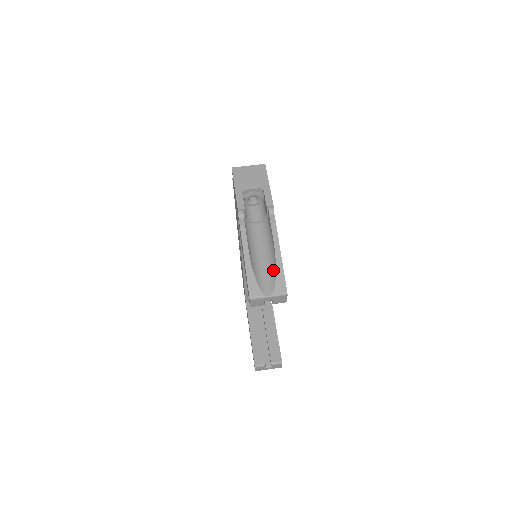
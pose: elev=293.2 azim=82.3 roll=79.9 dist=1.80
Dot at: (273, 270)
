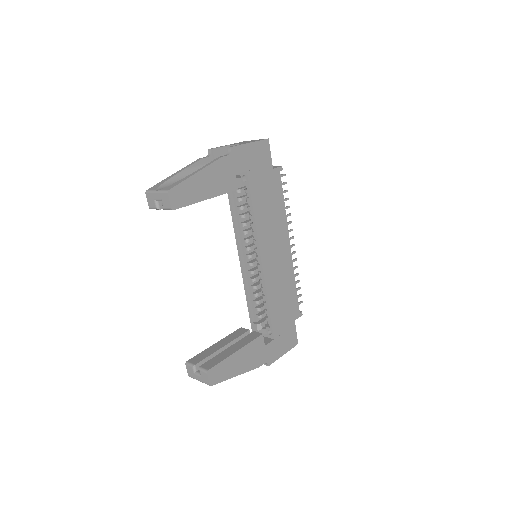
Dot at: occluded
